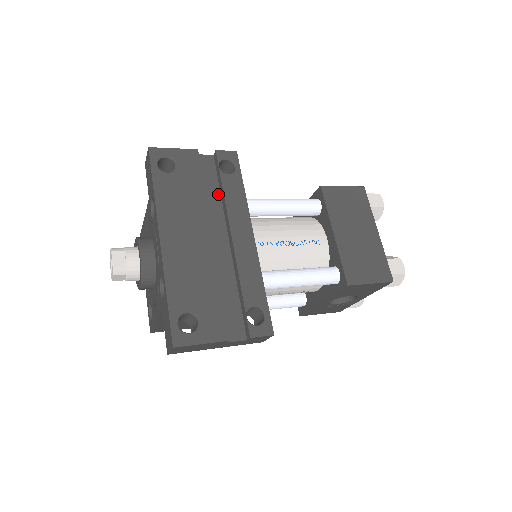
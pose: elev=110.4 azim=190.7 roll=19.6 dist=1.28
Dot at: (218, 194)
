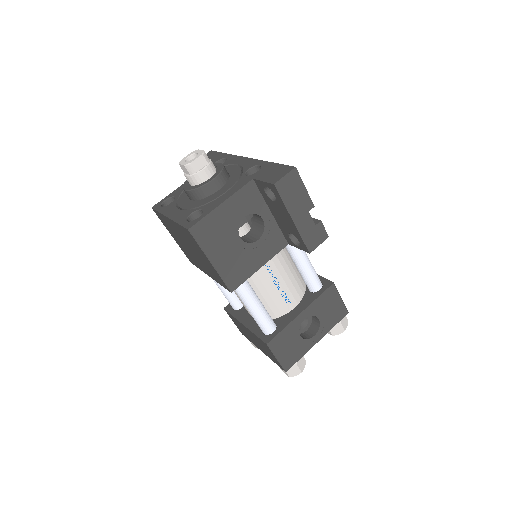
Dot at: occluded
